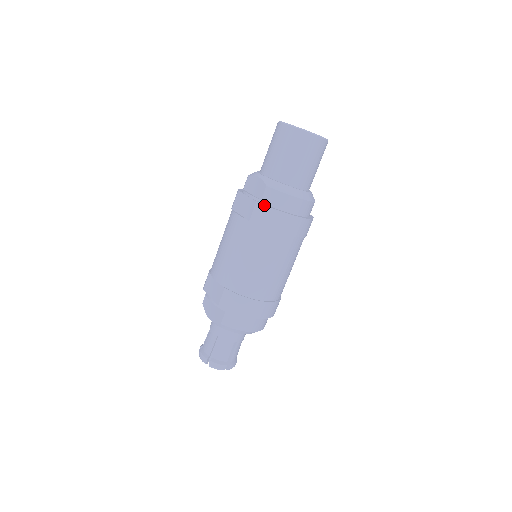
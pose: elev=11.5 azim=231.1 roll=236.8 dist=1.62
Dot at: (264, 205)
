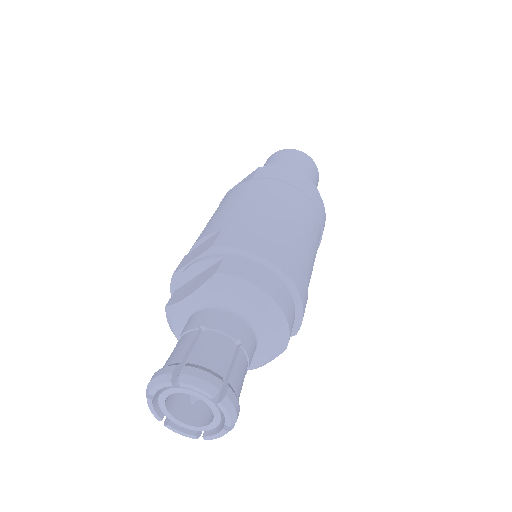
Dot at: (269, 166)
